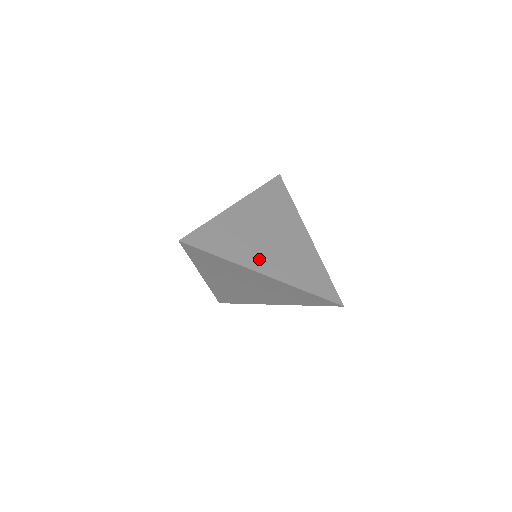
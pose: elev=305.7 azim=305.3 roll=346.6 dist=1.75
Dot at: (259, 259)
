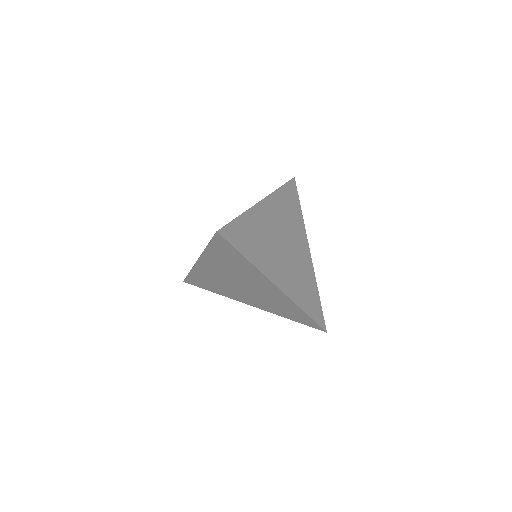
Dot at: (275, 269)
